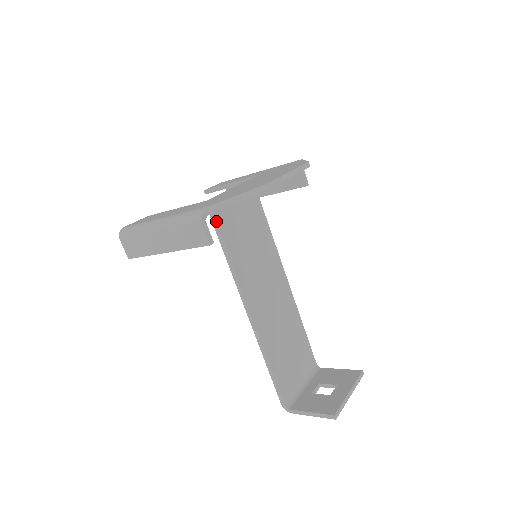
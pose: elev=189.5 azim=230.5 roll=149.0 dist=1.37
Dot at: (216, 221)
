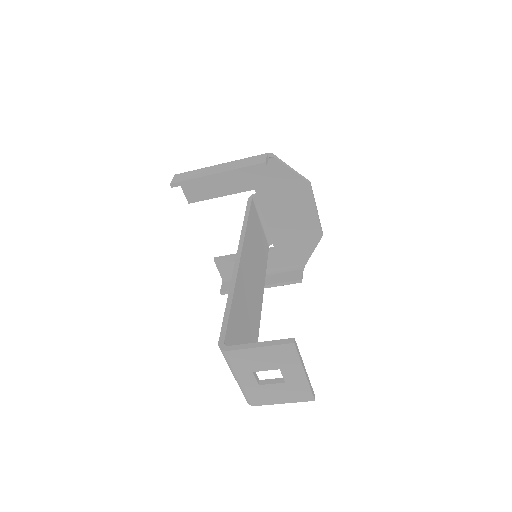
Dot at: (251, 204)
